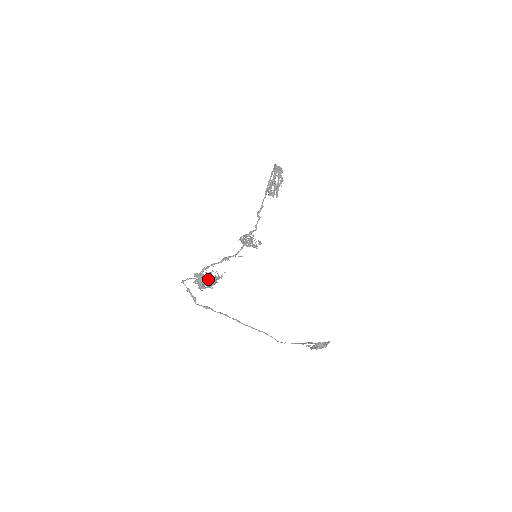
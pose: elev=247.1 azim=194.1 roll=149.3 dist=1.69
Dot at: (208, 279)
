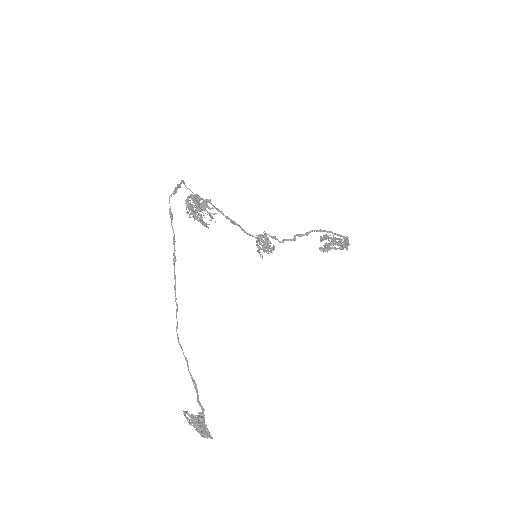
Dot at: (204, 201)
